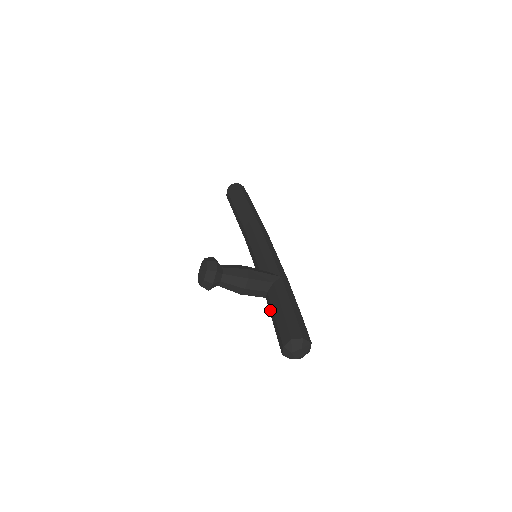
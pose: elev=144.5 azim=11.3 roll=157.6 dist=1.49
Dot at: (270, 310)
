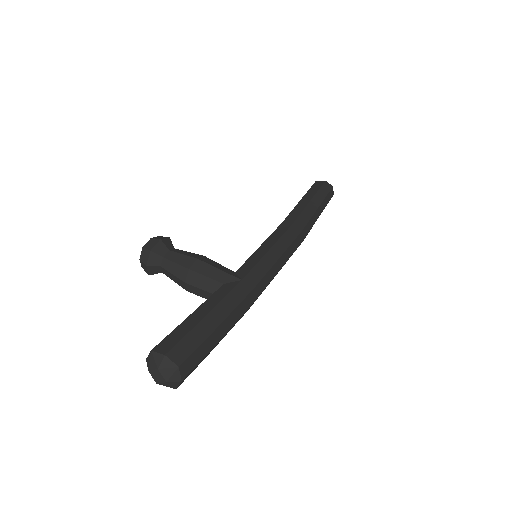
Dot at: occluded
